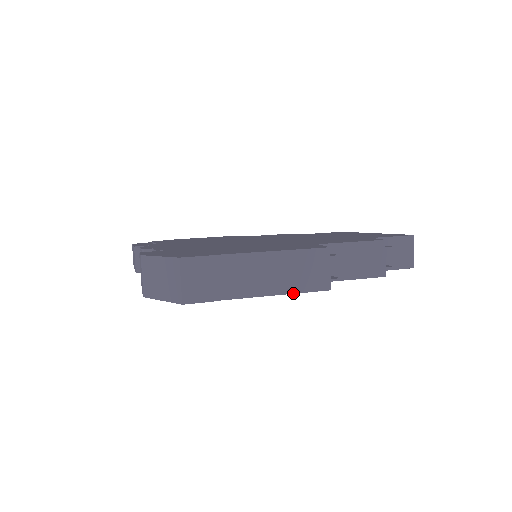
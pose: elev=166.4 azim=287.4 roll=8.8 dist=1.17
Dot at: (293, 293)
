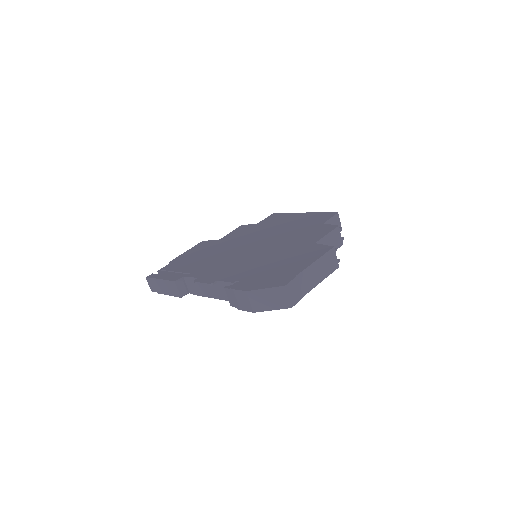
Dot at: occluded
